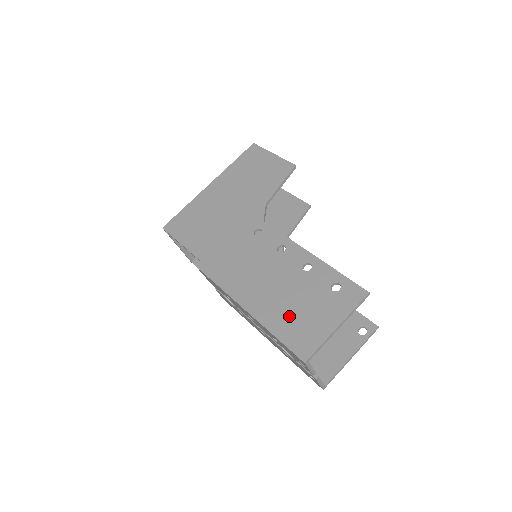
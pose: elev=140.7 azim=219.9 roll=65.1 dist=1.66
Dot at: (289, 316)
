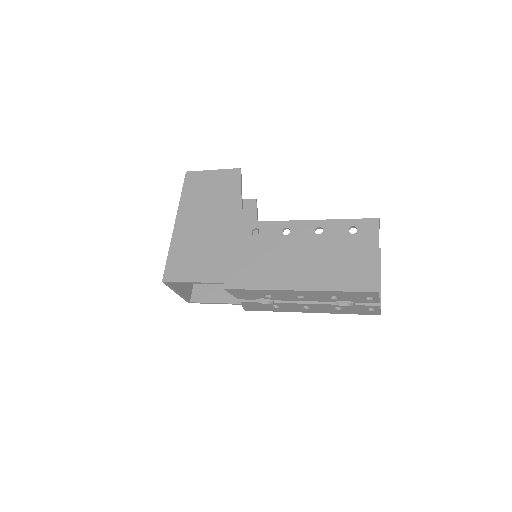
Dot at: (337, 271)
